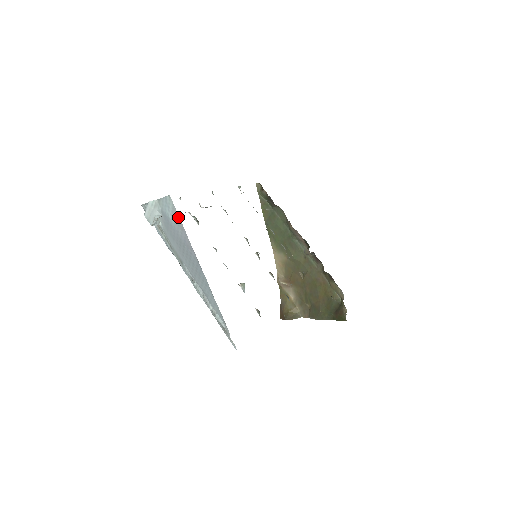
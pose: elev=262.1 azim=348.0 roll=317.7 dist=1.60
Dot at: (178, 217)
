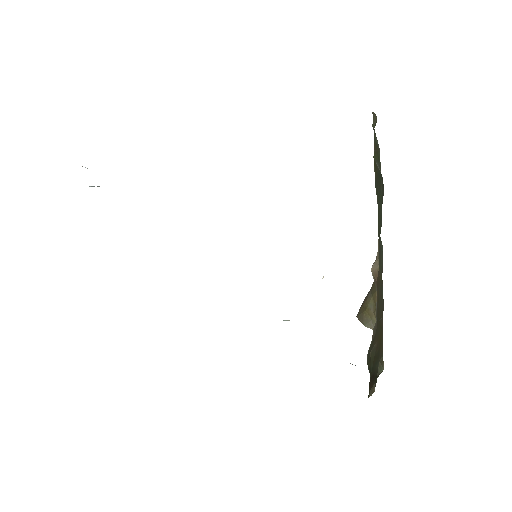
Dot at: occluded
